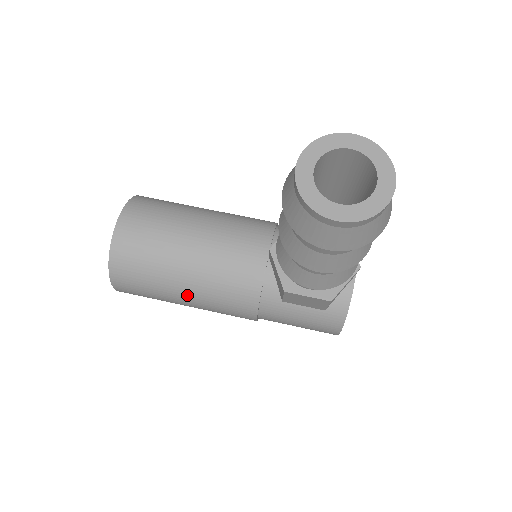
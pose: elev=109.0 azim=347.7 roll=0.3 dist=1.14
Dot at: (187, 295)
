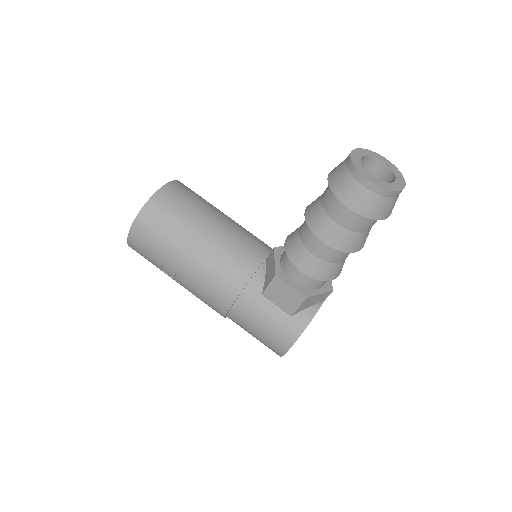
Dot at: (189, 258)
